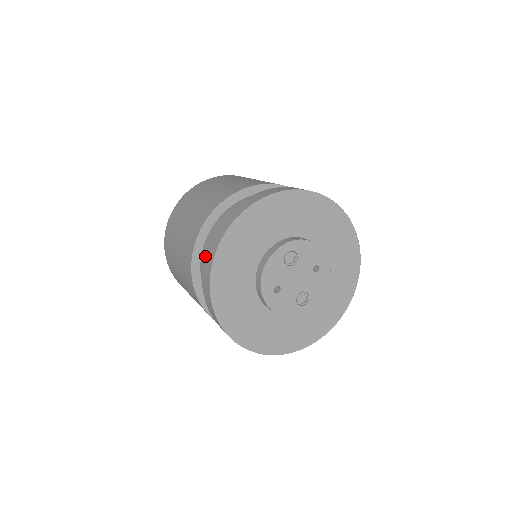
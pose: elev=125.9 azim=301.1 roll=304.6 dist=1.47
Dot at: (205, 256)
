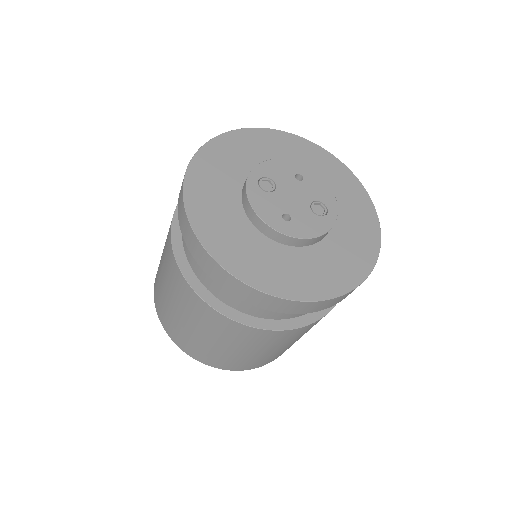
Dot at: (196, 260)
